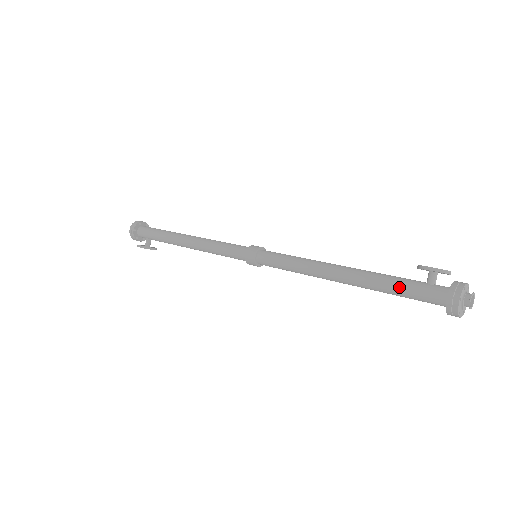
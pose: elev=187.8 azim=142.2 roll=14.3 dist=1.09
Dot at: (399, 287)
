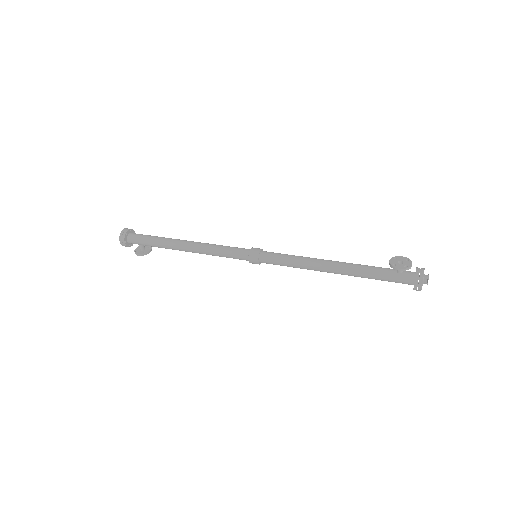
Dot at: (379, 278)
